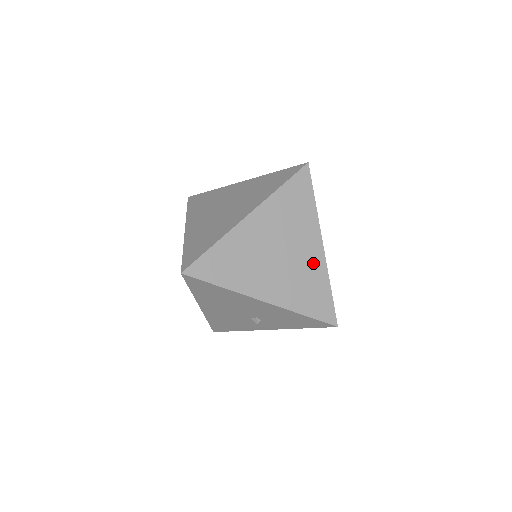
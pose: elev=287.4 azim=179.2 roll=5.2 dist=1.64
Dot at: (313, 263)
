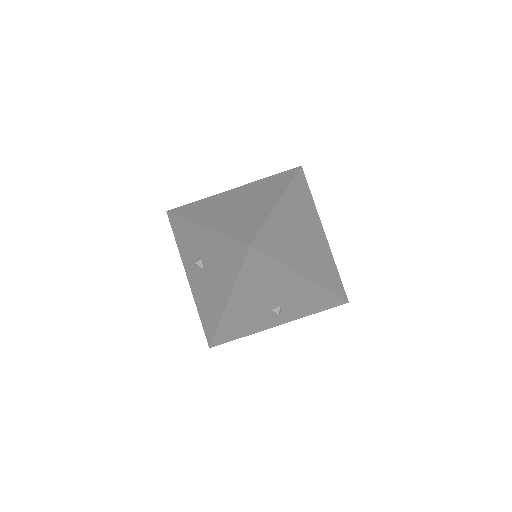
Dot at: (323, 247)
